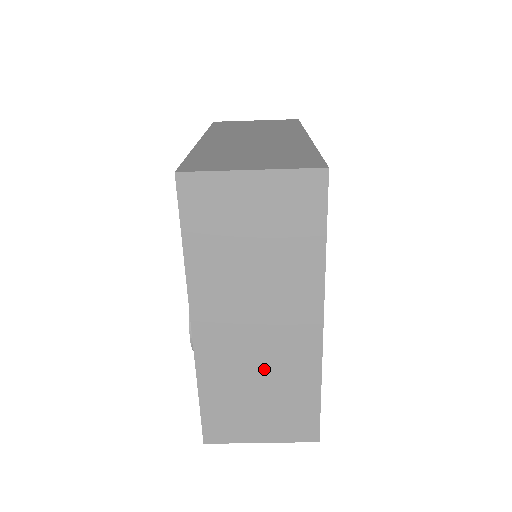
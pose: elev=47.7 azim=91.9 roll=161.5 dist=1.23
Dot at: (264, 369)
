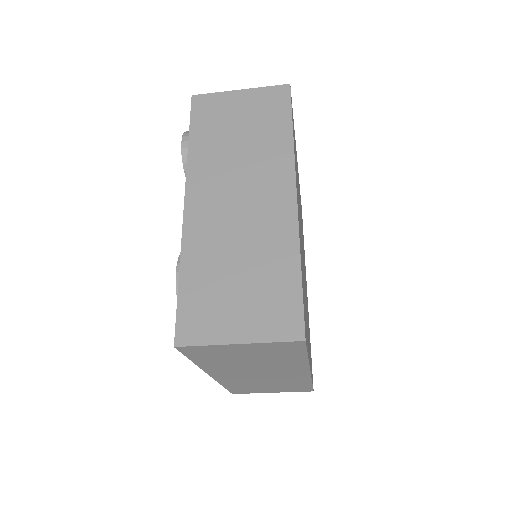
Dot at: (269, 381)
